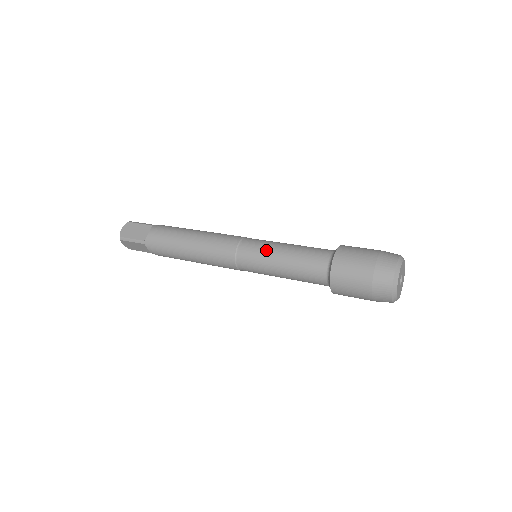
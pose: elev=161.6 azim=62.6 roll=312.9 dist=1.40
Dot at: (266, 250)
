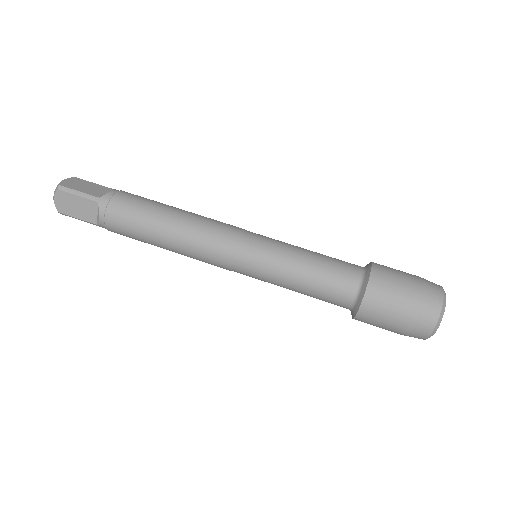
Dot at: (271, 274)
